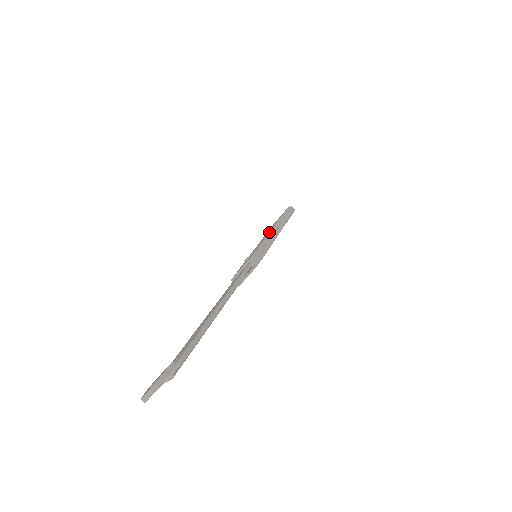
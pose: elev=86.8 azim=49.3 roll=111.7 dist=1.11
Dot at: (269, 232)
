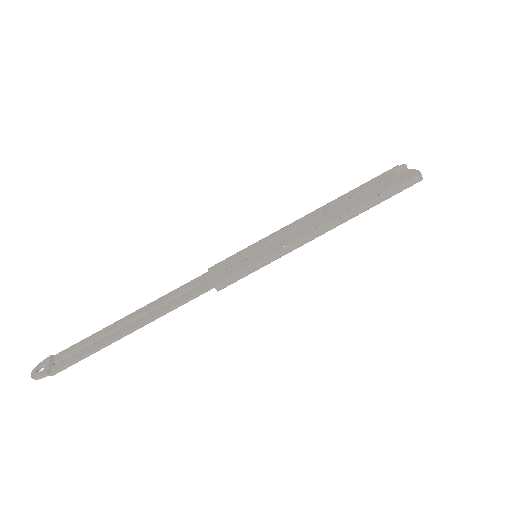
Dot at: (293, 240)
